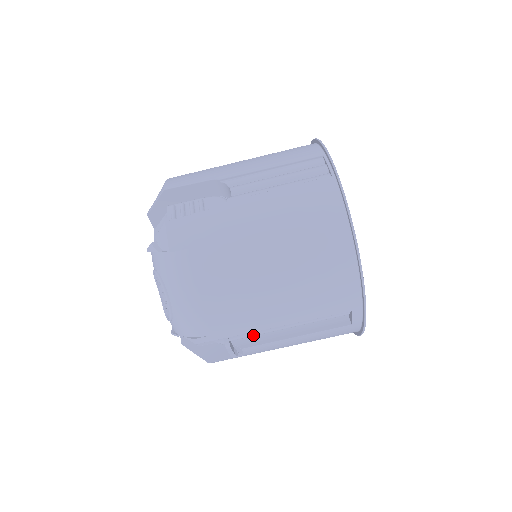
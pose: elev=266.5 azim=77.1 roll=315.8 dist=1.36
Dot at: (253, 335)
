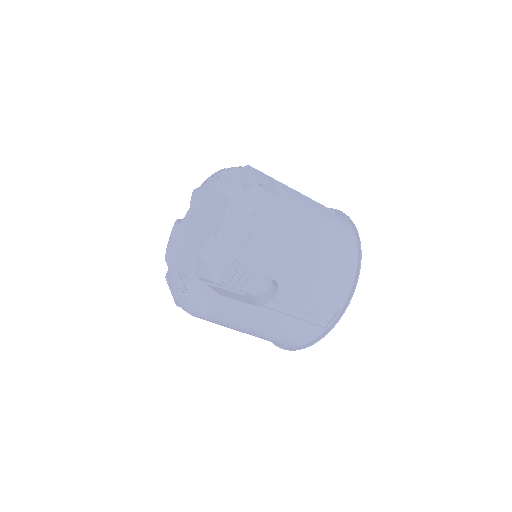
Dot at: occluded
